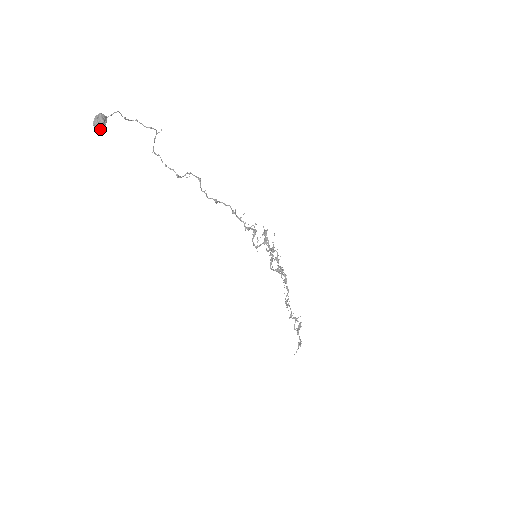
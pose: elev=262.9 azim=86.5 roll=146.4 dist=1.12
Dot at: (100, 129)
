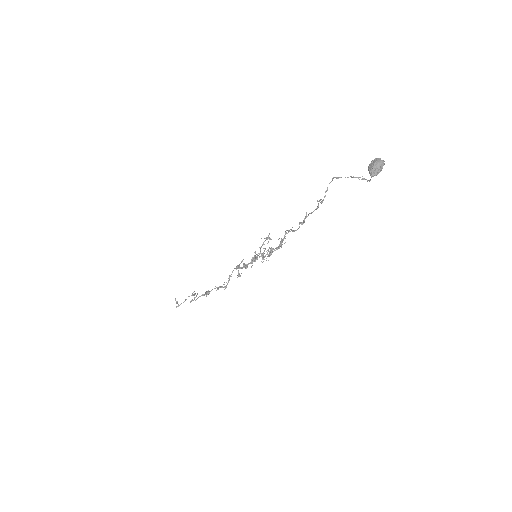
Dot at: occluded
